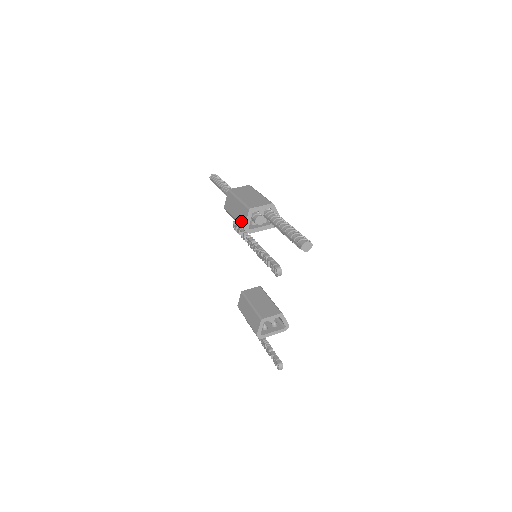
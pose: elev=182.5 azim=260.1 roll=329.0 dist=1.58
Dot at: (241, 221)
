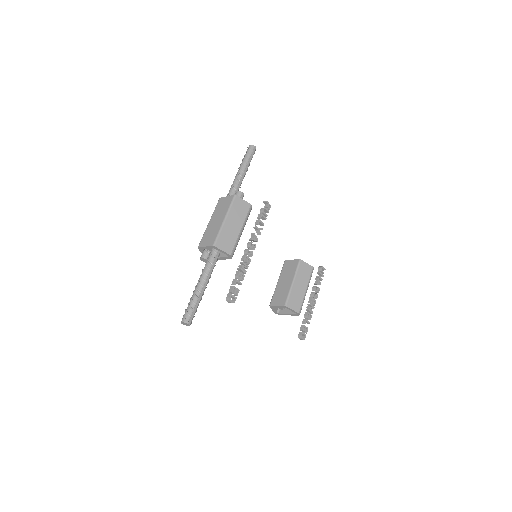
Dot at: occluded
